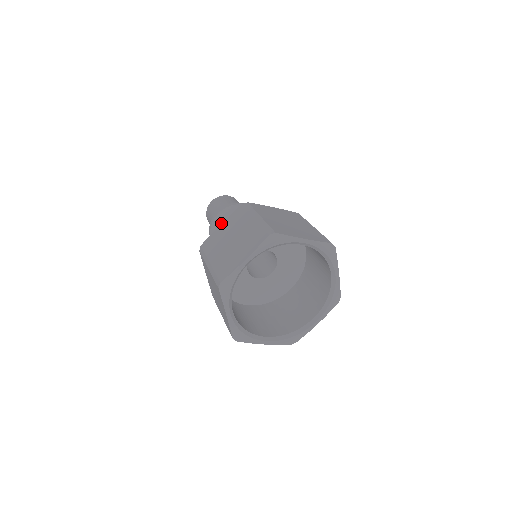
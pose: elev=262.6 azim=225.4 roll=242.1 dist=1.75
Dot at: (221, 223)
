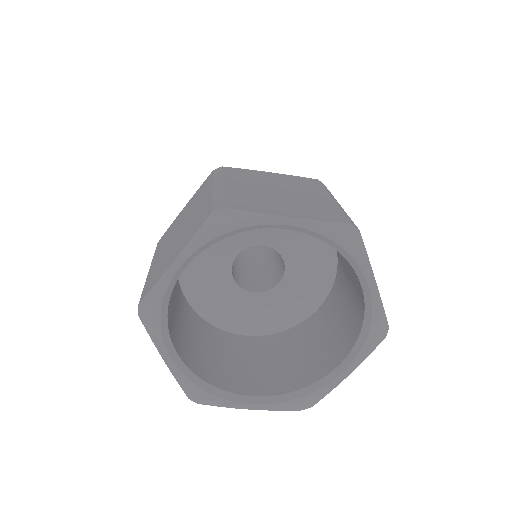
Dot at: occluded
